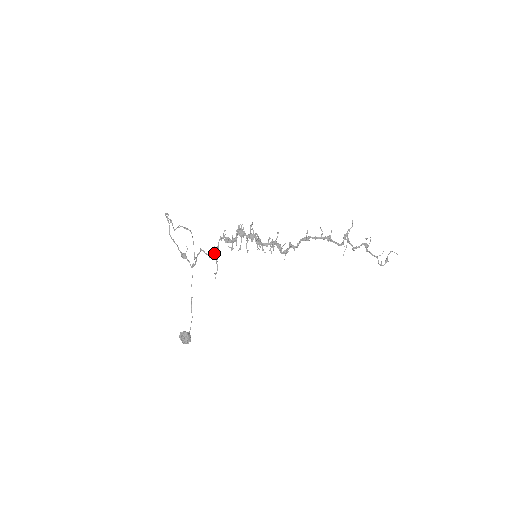
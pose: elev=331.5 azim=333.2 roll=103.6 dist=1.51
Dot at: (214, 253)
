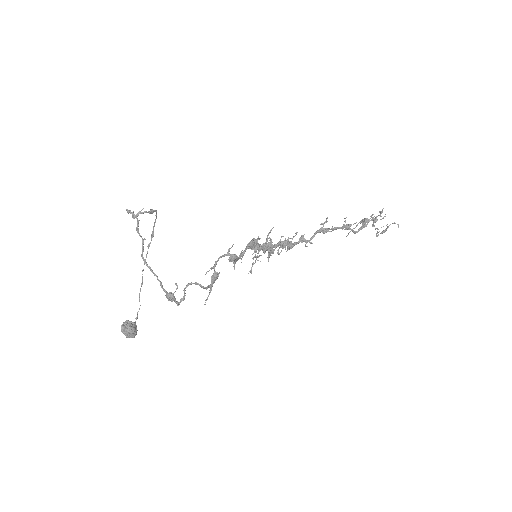
Dot at: (211, 279)
